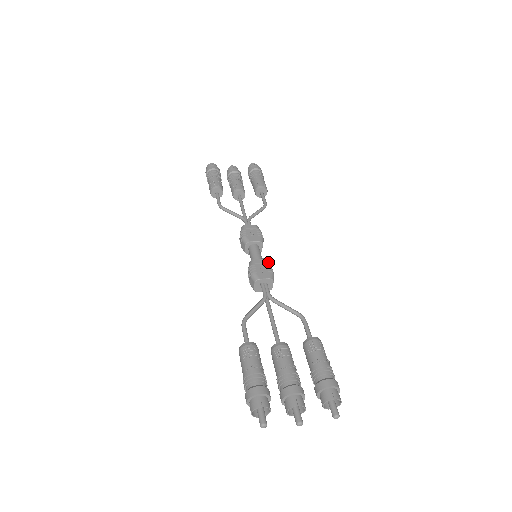
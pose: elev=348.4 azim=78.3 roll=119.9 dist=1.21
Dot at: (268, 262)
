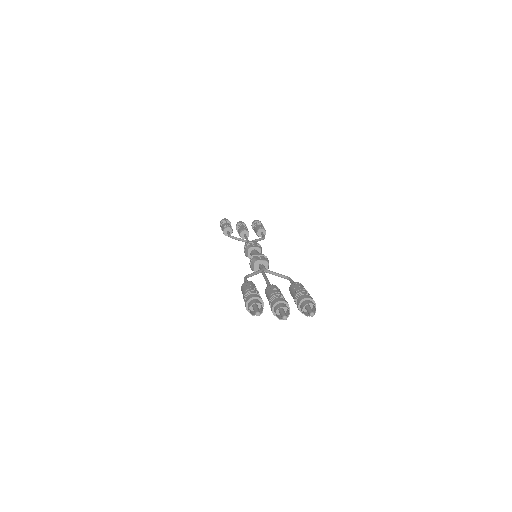
Dot at: occluded
